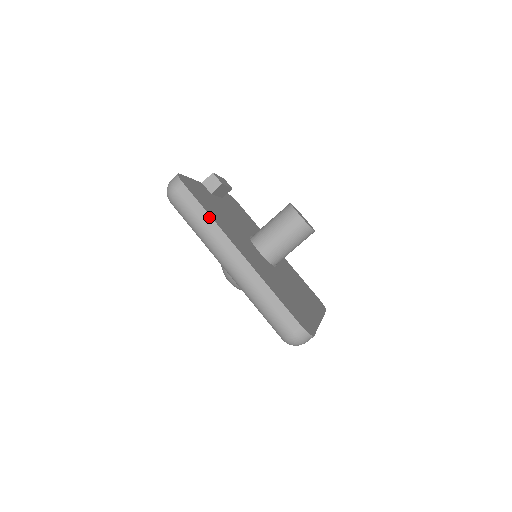
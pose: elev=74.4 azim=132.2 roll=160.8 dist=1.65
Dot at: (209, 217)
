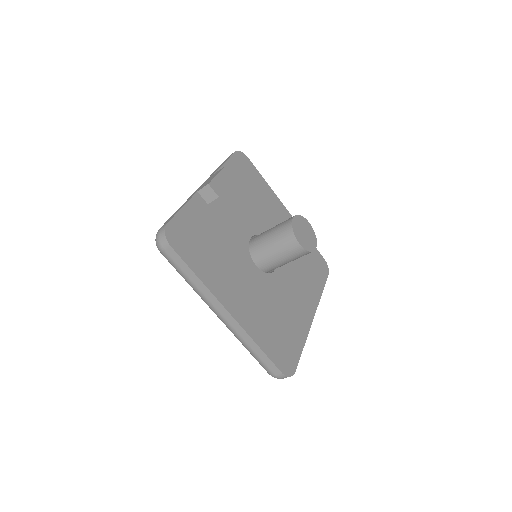
Dot at: (198, 280)
